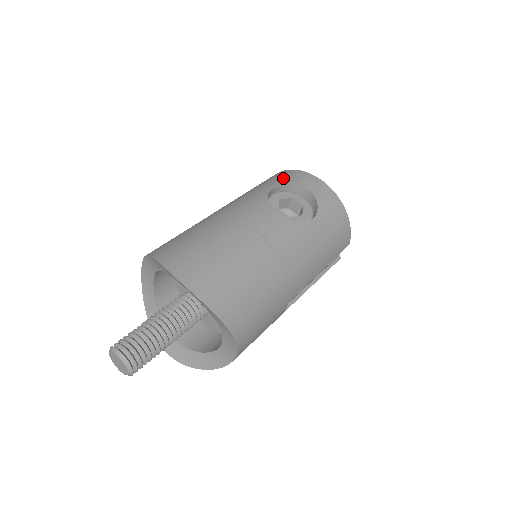
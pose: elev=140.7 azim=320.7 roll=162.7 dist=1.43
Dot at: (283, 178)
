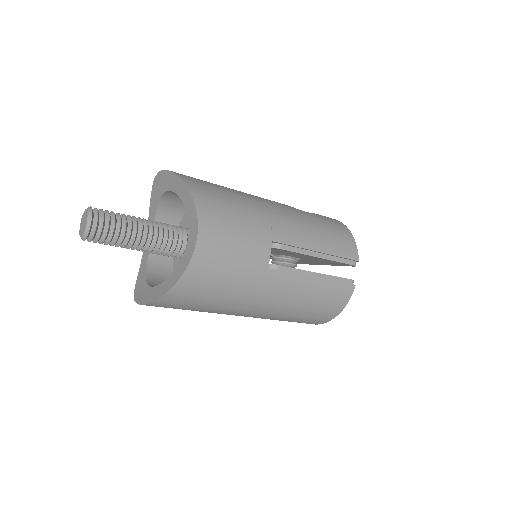
Dot at: occluded
